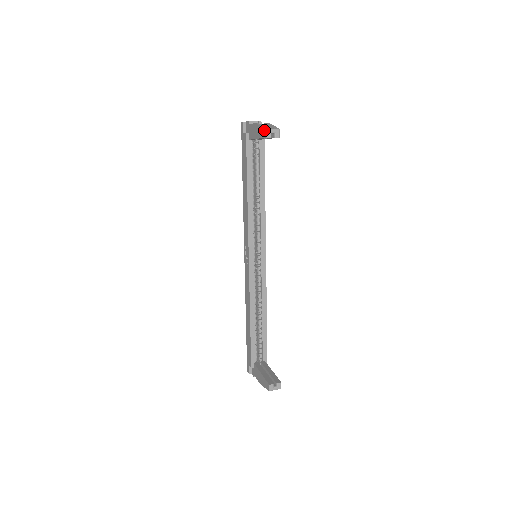
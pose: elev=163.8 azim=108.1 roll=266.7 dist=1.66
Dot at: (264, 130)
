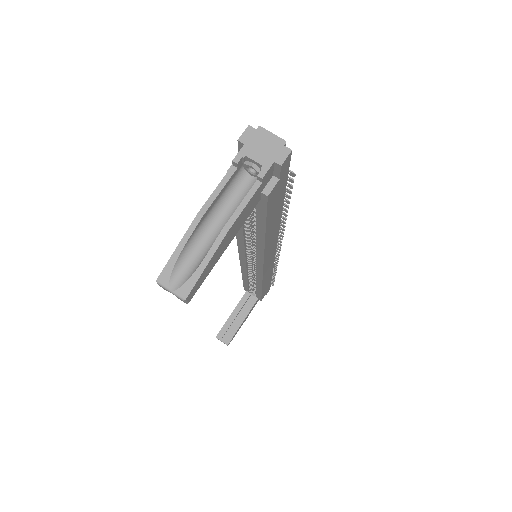
Dot at: (162, 272)
